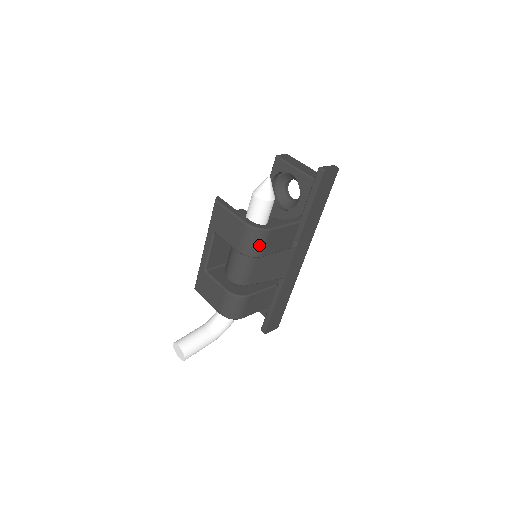
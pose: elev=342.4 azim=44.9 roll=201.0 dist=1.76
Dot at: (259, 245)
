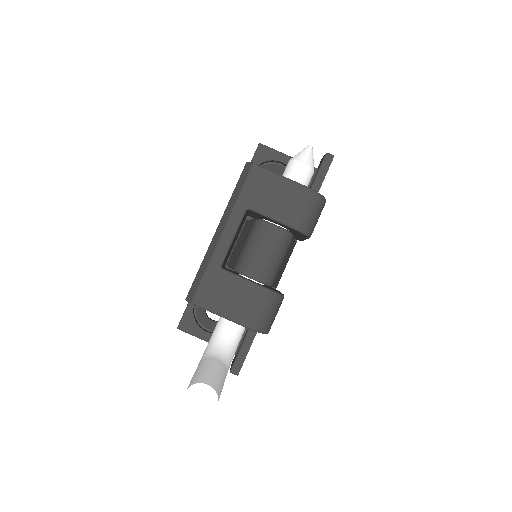
Dot at: (316, 219)
